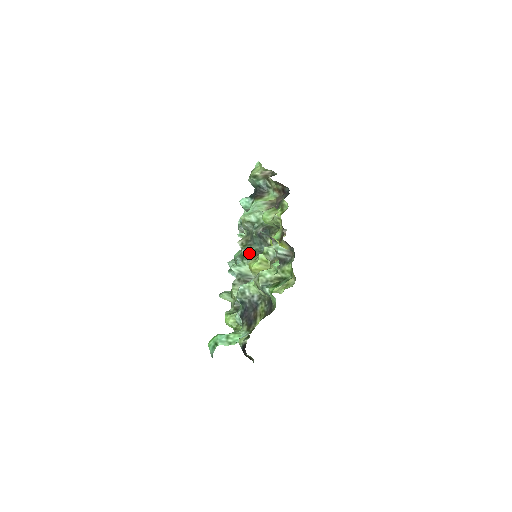
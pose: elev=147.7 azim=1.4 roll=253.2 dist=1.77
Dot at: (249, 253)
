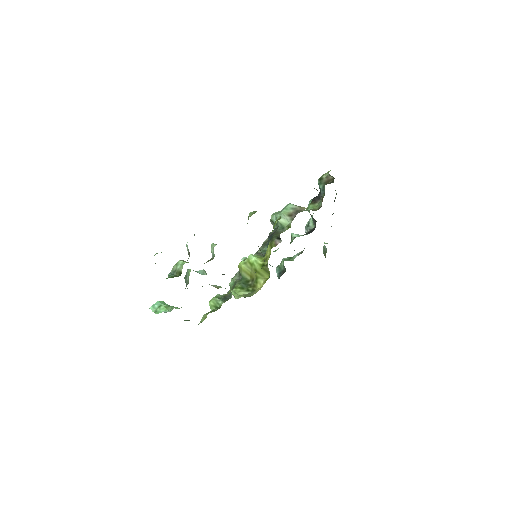
Dot at: (257, 251)
